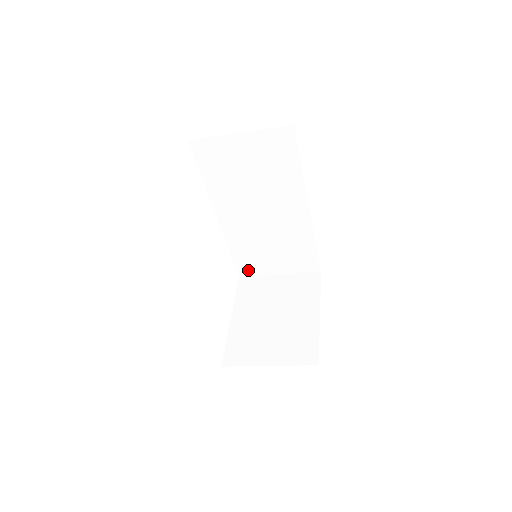
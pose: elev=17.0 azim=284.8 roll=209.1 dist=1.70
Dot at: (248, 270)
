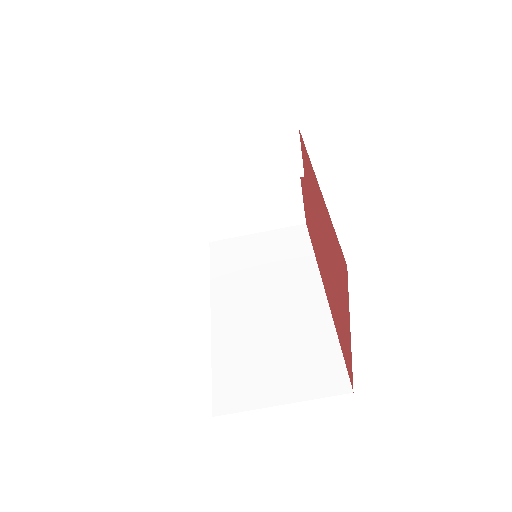
Dot at: (231, 400)
